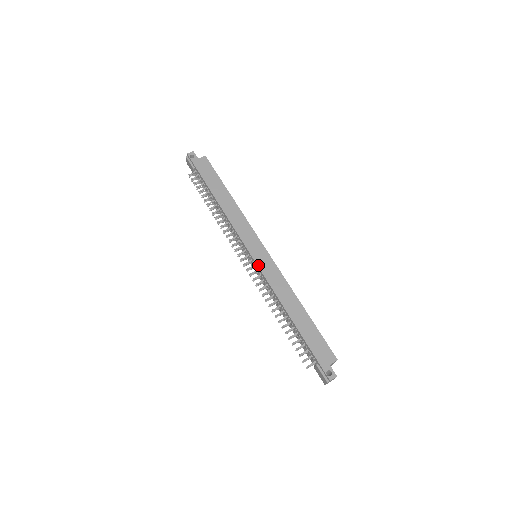
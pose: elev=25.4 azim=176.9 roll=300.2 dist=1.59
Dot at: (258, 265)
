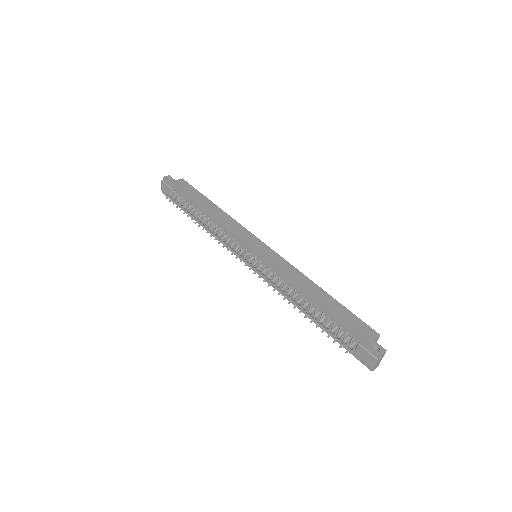
Dot at: (263, 258)
